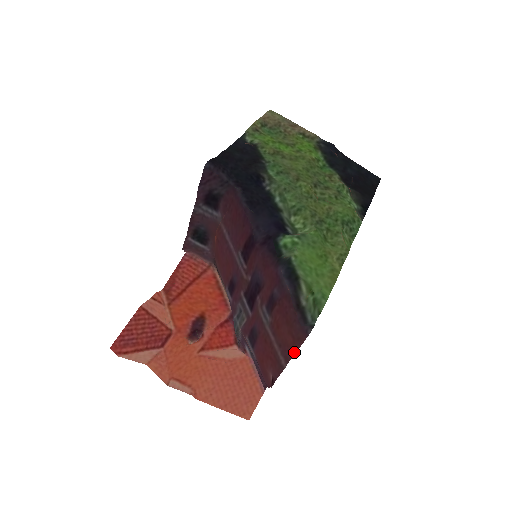
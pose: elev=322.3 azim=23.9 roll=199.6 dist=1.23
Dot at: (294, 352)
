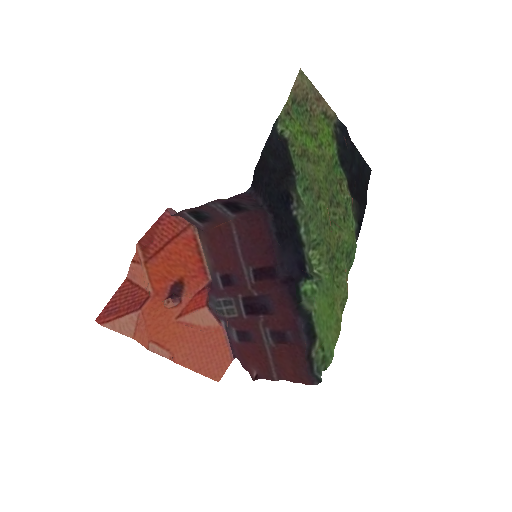
Dot at: (291, 381)
